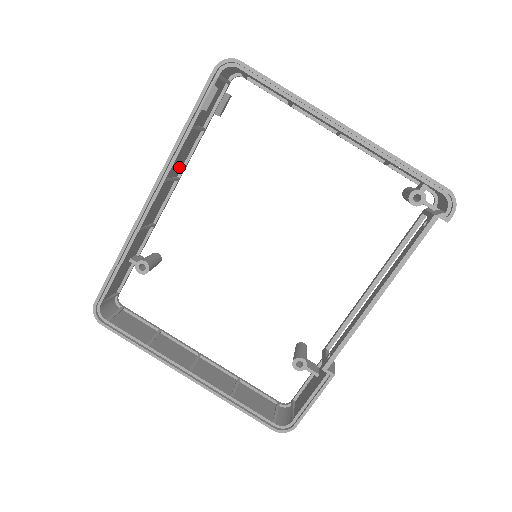
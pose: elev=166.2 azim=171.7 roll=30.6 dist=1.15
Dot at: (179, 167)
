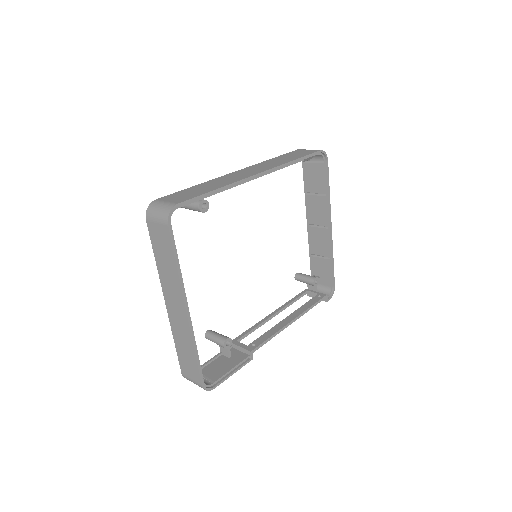
Dot at: occluded
